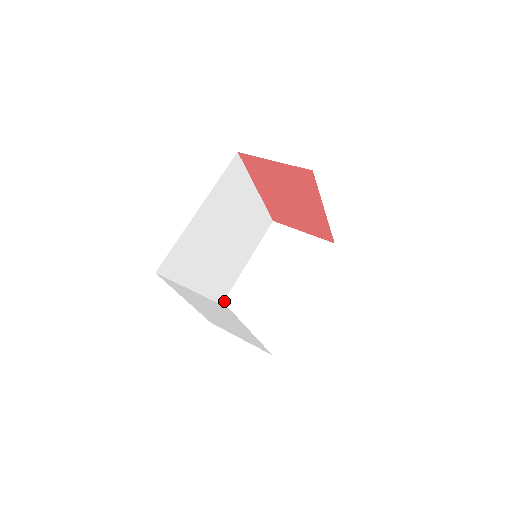
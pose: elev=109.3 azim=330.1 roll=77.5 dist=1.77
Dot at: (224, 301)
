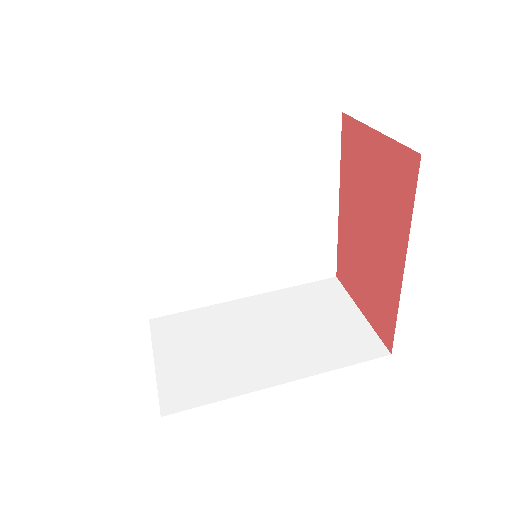
Dot at: (189, 310)
